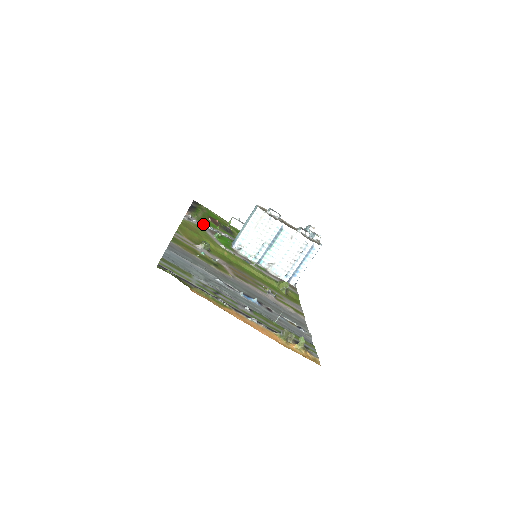
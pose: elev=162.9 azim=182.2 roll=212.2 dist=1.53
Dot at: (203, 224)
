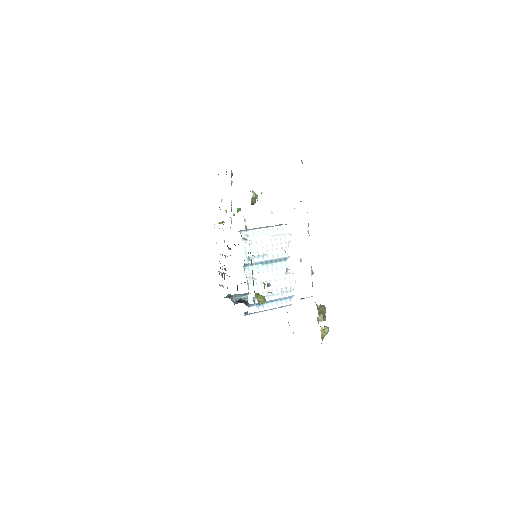
Dot at: occluded
